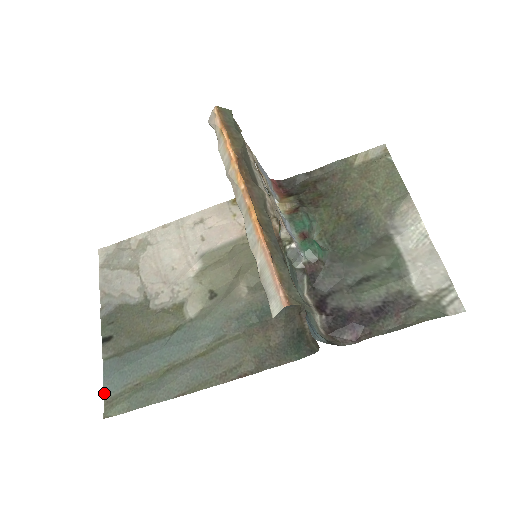
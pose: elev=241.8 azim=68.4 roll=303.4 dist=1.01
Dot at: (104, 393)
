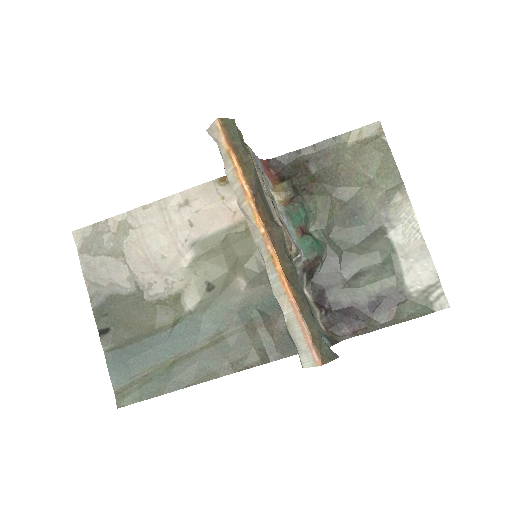
Dot at: (113, 384)
